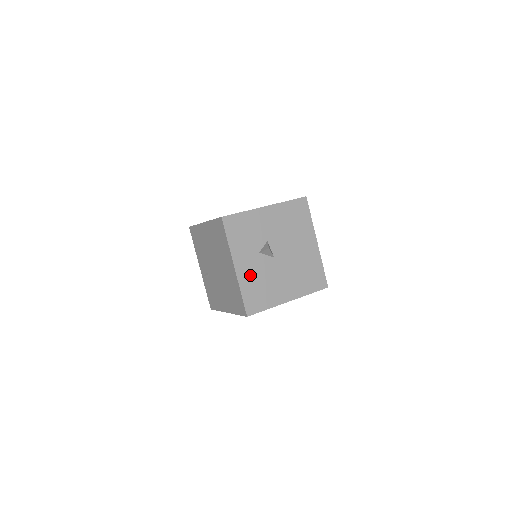
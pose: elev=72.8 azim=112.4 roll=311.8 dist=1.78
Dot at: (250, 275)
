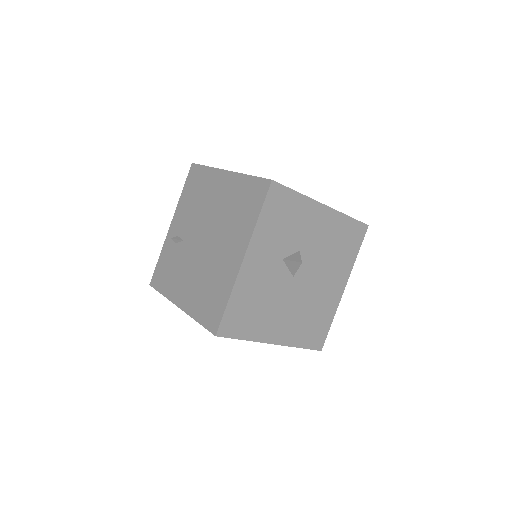
Dot at: (254, 282)
